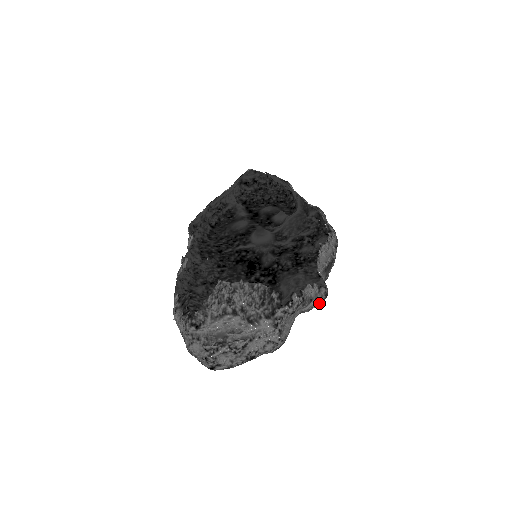
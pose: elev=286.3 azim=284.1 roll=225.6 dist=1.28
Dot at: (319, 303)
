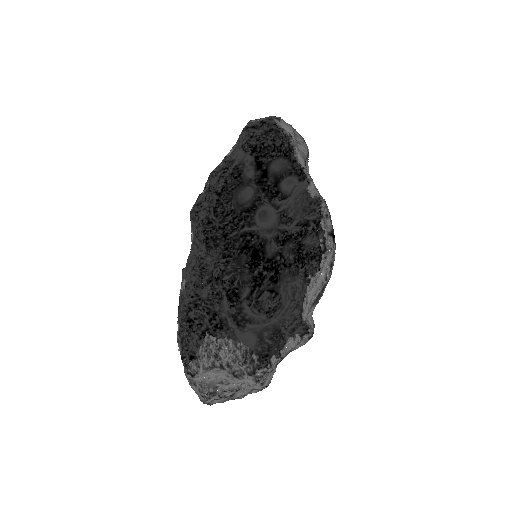
Dot at: occluded
